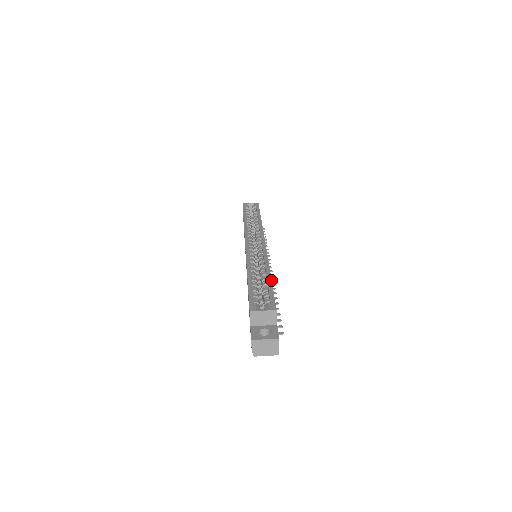
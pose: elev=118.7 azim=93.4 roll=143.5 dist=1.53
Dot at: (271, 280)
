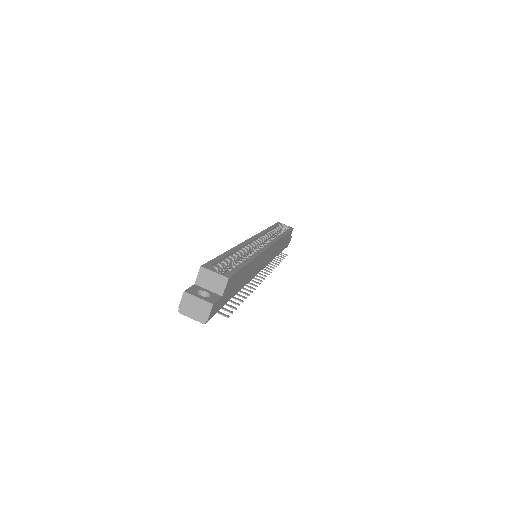
Dot at: (247, 263)
